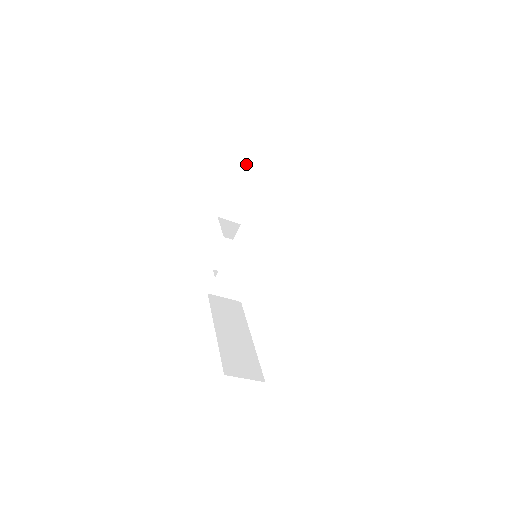
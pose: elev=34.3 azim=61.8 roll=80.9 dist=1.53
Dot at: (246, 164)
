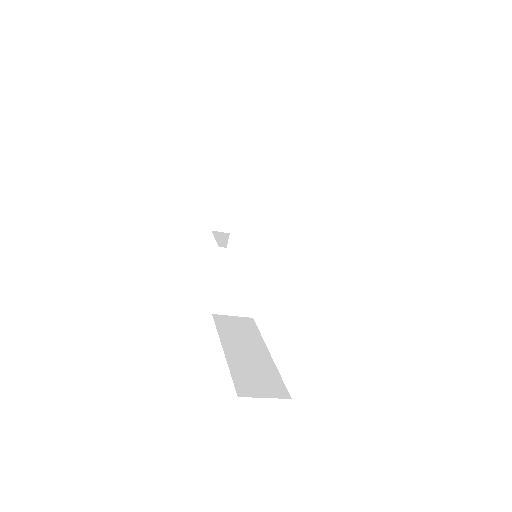
Dot at: (230, 165)
